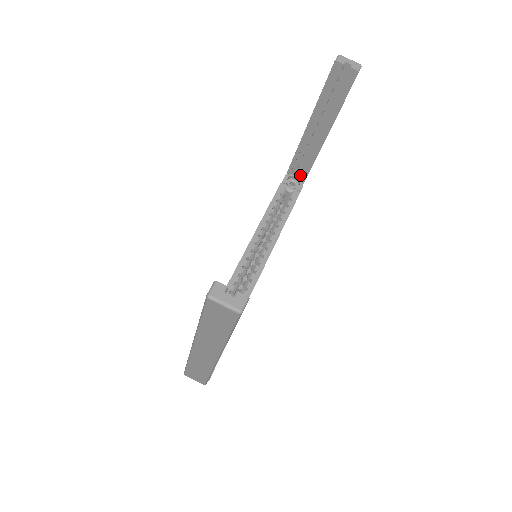
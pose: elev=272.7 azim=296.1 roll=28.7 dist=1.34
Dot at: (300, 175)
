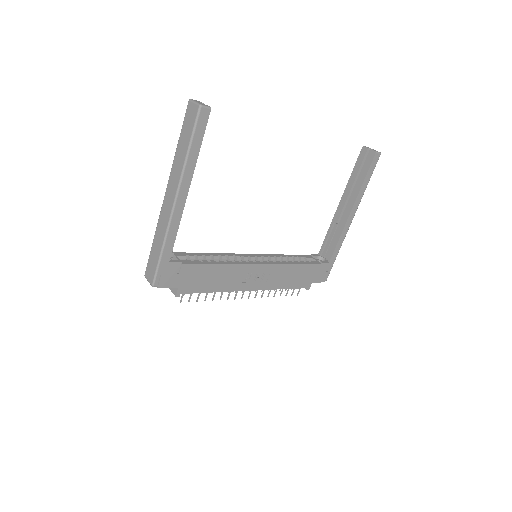
Dot at: (328, 257)
